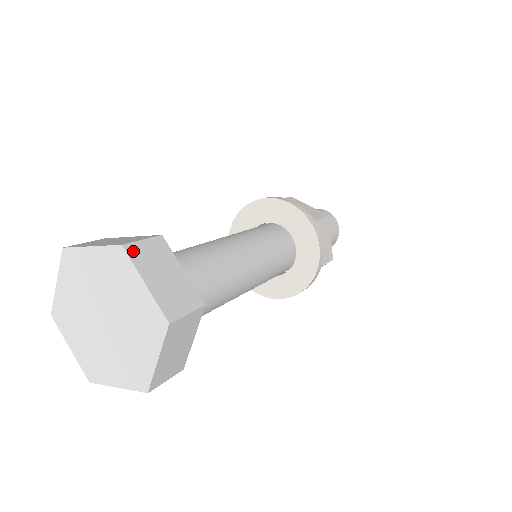
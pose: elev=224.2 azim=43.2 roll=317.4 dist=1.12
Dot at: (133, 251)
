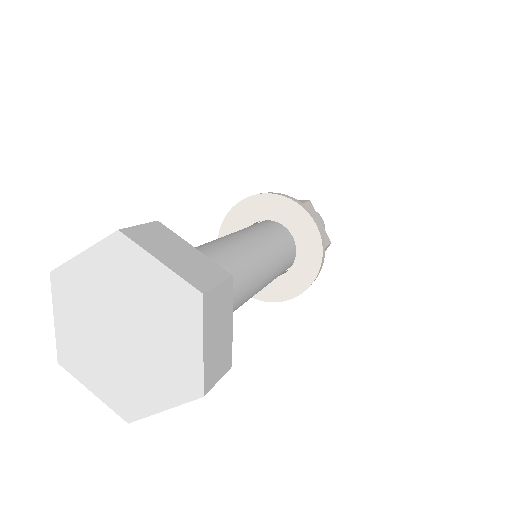
Dot at: (208, 302)
